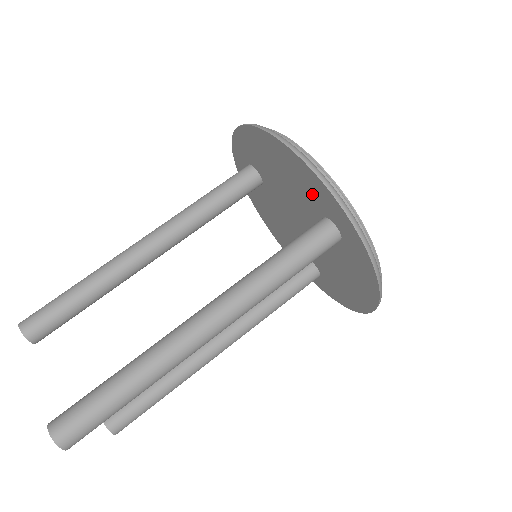
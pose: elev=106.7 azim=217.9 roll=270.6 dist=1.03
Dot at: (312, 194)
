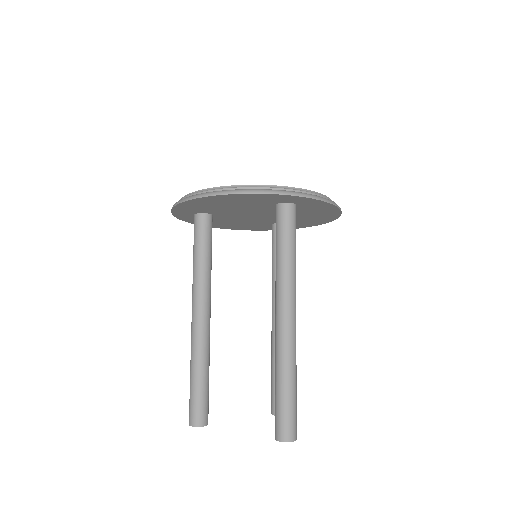
Dot at: (261, 201)
